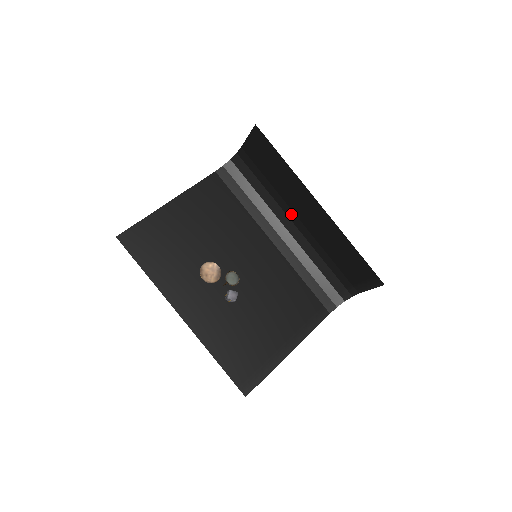
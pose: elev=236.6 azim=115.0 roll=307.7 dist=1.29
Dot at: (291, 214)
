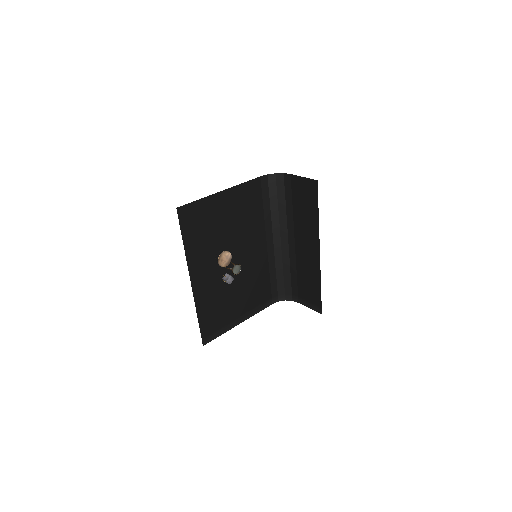
Dot at: (292, 235)
